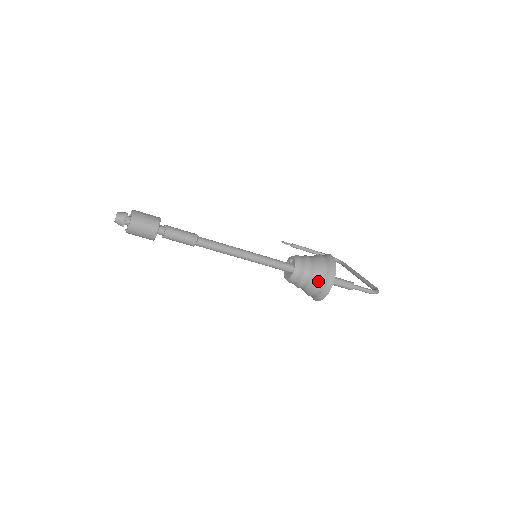
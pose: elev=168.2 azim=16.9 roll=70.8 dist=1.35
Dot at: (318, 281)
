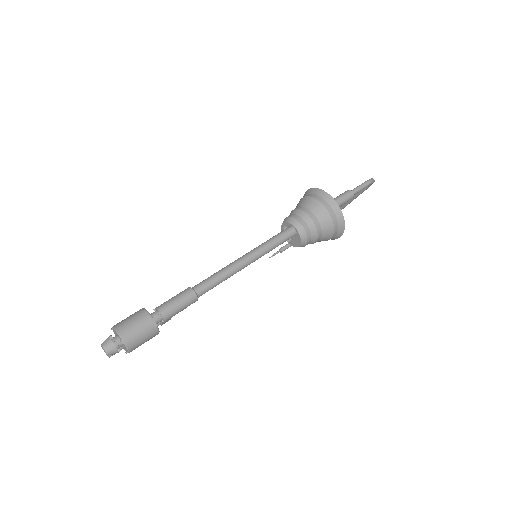
Dot at: (322, 212)
